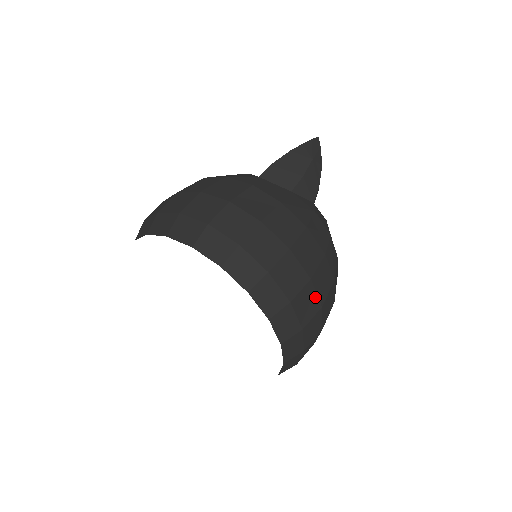
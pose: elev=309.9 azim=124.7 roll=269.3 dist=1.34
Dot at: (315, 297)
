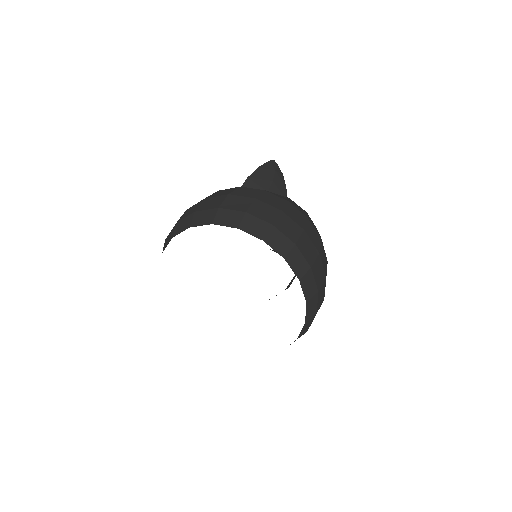
Dot at: (312, 244)
